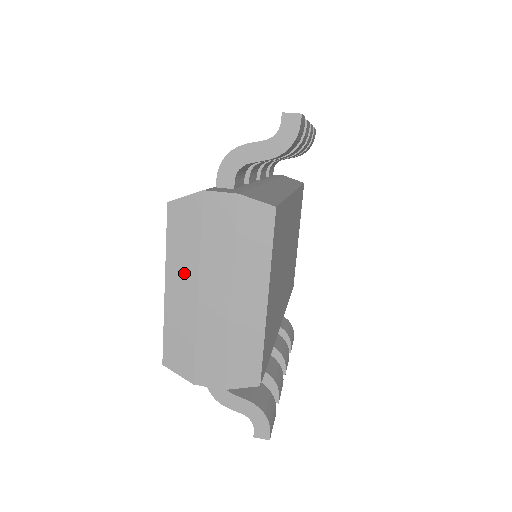
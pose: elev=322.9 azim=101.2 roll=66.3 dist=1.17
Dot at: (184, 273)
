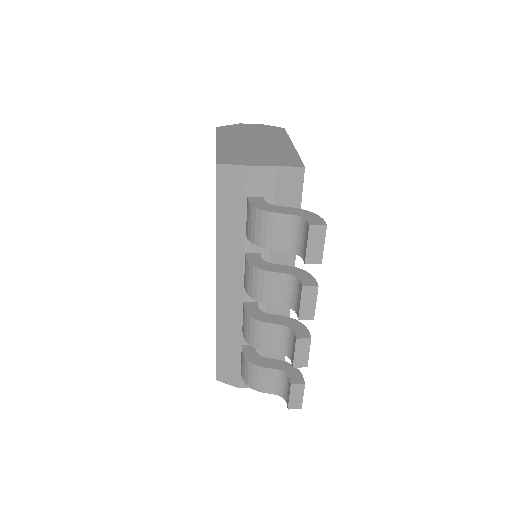
Dot at: (231, 139)
